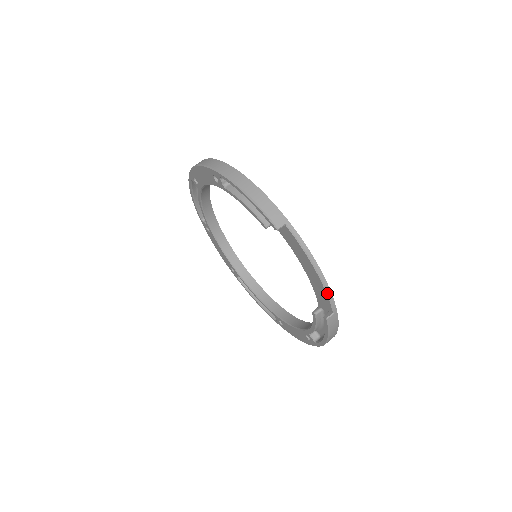
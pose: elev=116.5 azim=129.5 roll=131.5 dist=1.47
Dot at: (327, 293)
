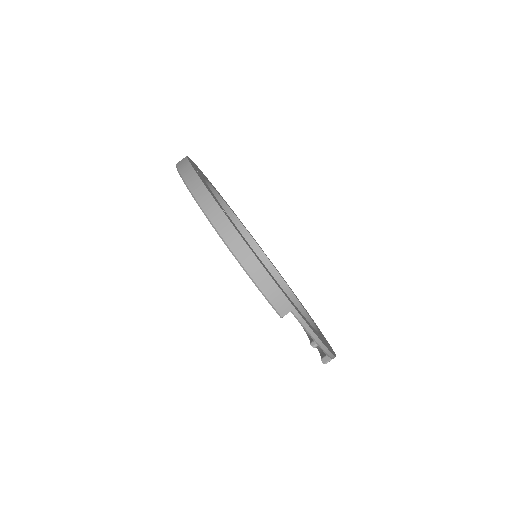
Dot at: (328, 355)
